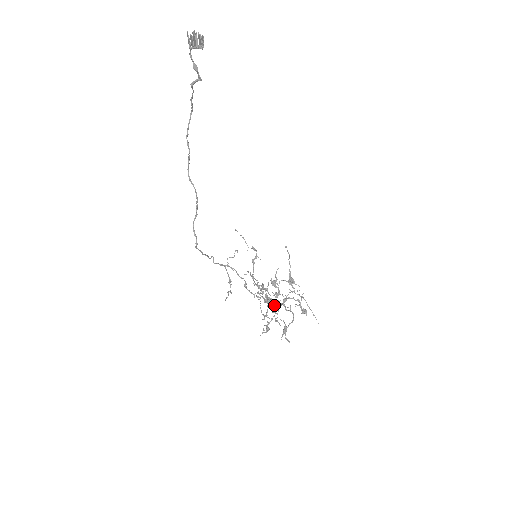
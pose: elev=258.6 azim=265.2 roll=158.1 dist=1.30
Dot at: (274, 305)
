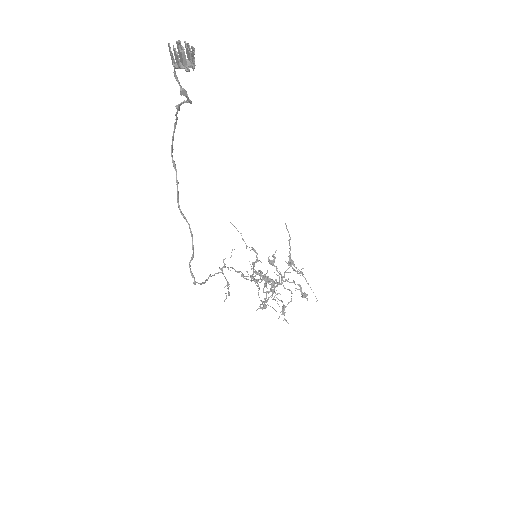
Dot at: (272, 285)
